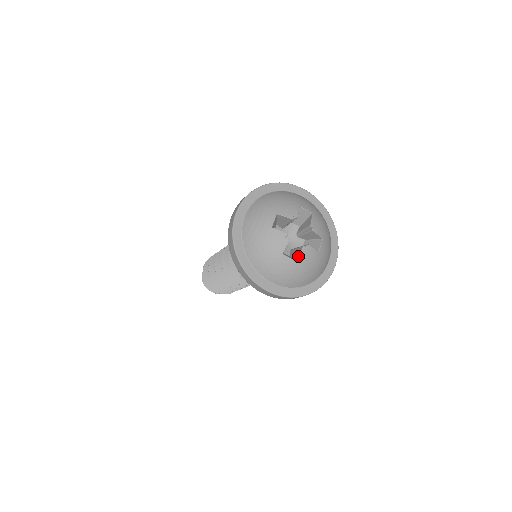
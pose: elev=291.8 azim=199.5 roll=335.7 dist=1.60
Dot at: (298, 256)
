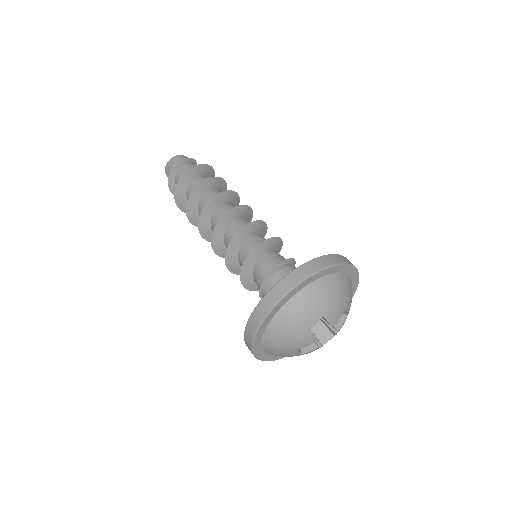
Dot at: (307, 352)
